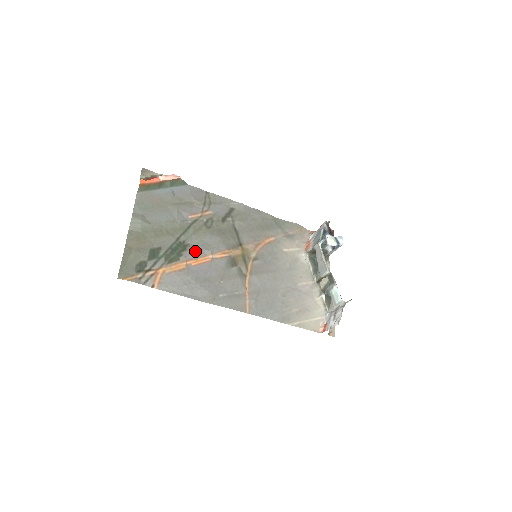
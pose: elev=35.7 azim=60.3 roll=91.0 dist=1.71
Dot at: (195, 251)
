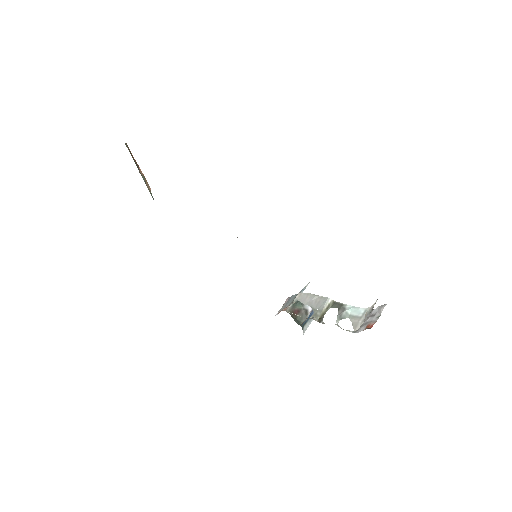
Dot at: occluded
